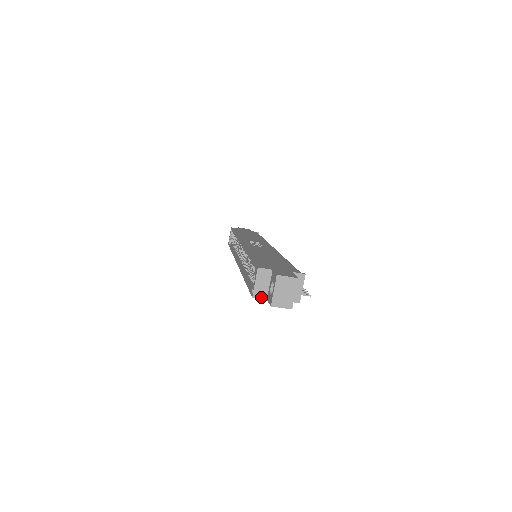
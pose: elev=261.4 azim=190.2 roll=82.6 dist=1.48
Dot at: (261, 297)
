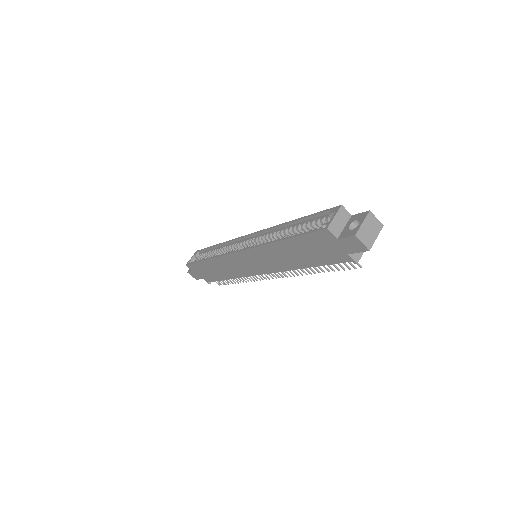
Dot at: (334, 233)
